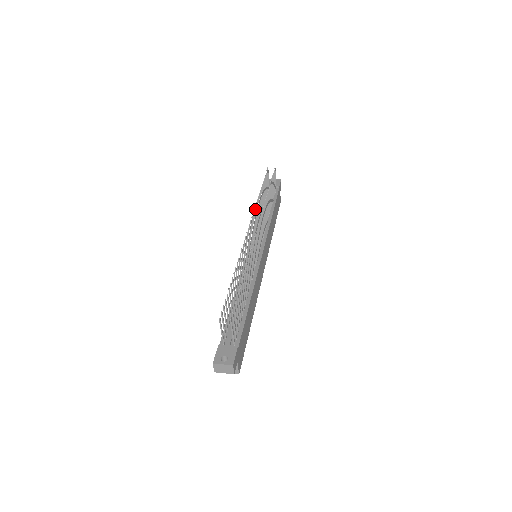
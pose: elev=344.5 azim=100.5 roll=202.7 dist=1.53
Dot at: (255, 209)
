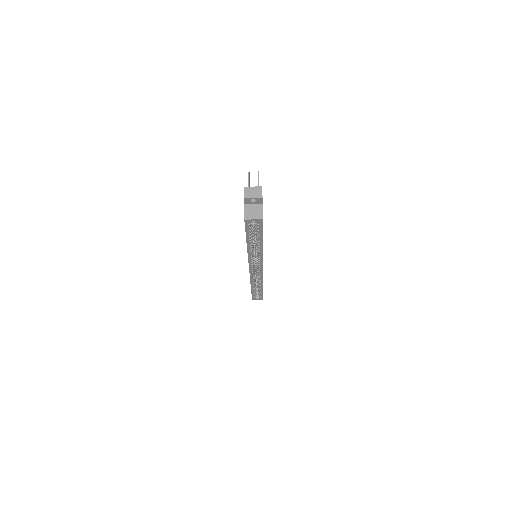
Dot at: occluded
